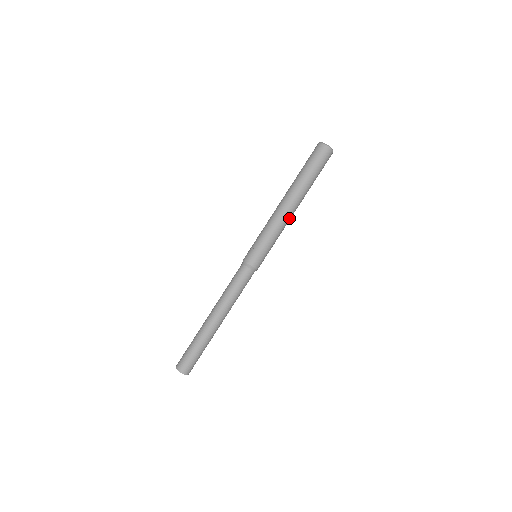
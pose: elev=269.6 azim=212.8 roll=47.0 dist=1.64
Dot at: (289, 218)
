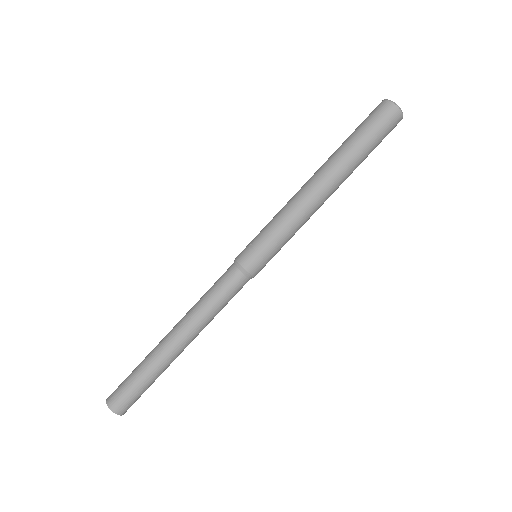
Dot at: (317, 207)
